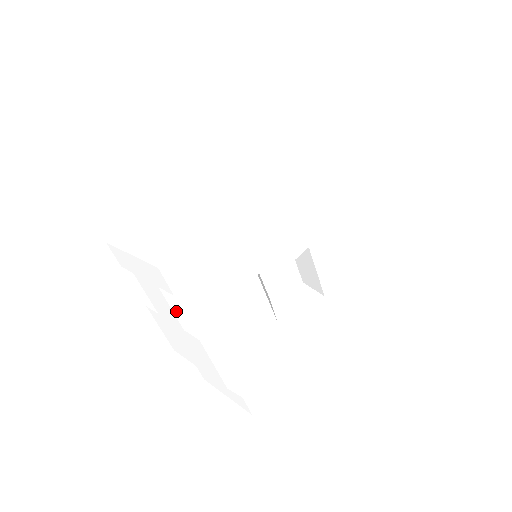
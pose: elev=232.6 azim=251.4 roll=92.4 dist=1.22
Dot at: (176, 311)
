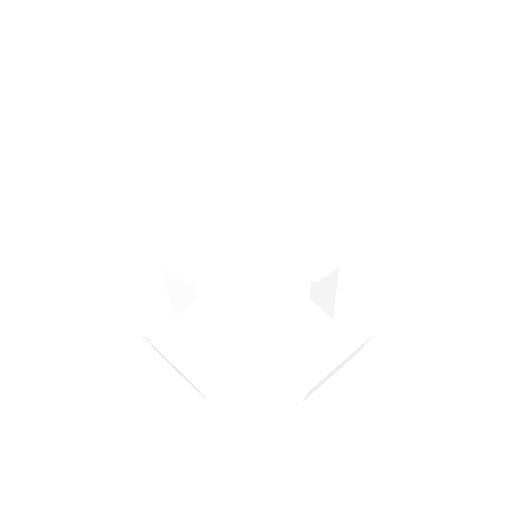
Dot at: (171, 297)
